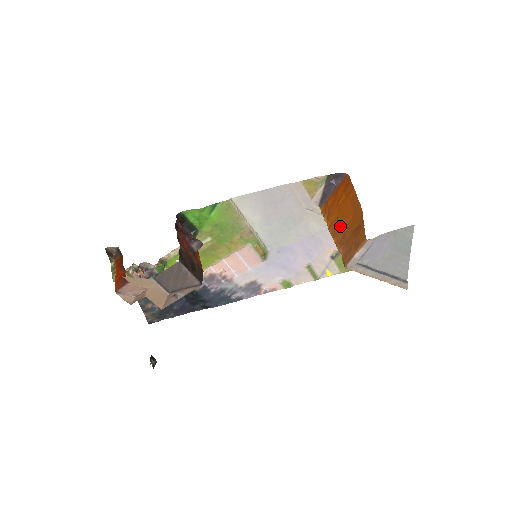
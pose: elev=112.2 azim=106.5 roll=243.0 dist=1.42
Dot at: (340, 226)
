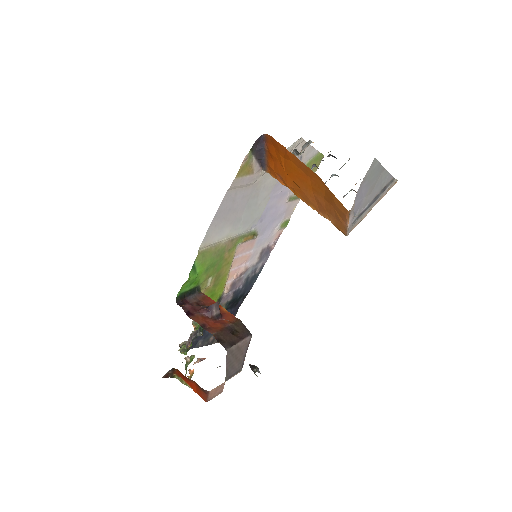
Dot at: (305, 192)
